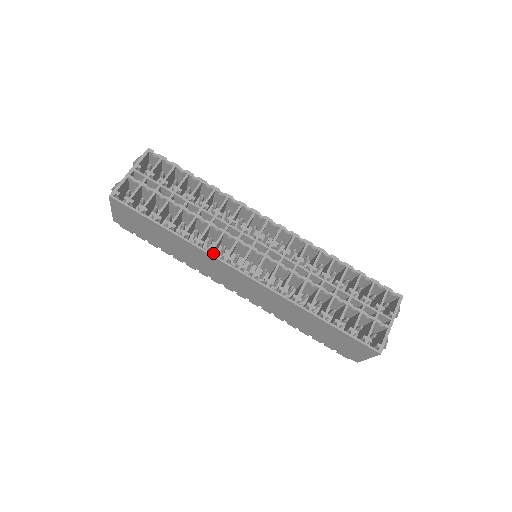
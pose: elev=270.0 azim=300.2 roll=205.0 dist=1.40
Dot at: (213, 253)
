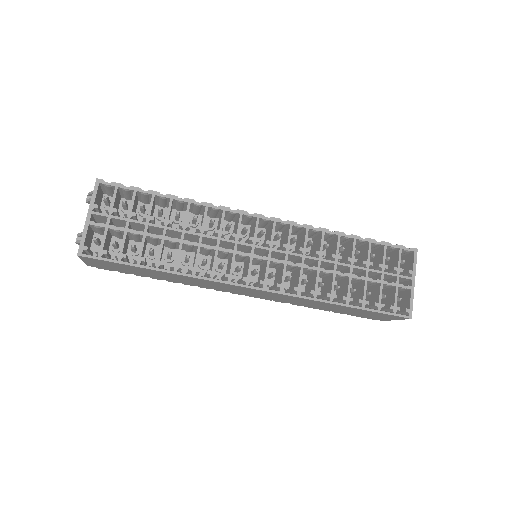
Dot at: (213, 276)
